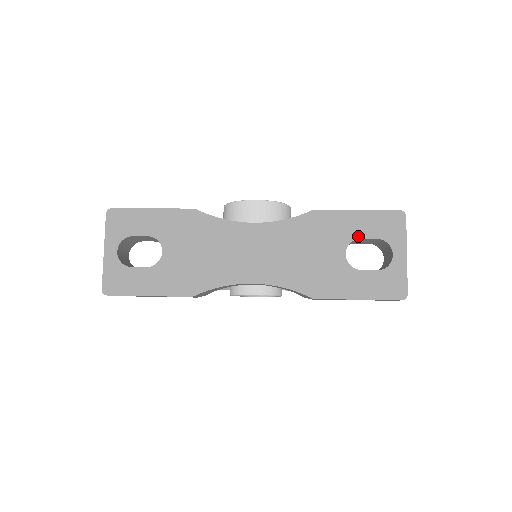
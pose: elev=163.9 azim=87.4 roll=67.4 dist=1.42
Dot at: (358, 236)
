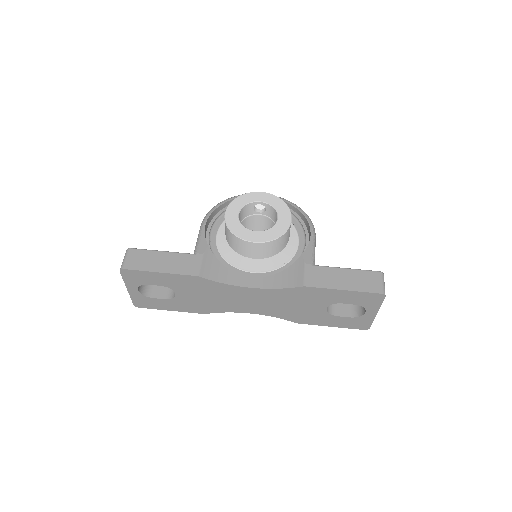
Dot at: (340, 302)
